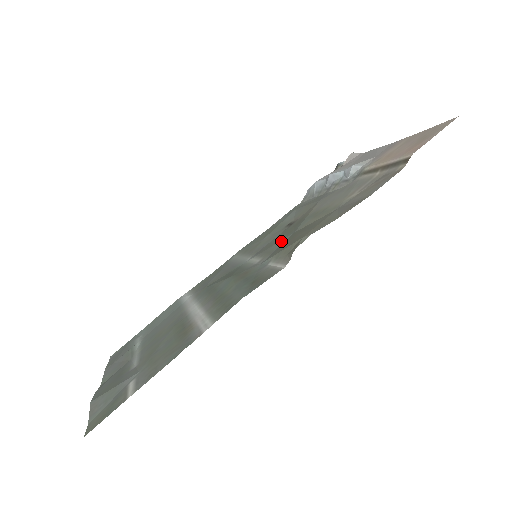
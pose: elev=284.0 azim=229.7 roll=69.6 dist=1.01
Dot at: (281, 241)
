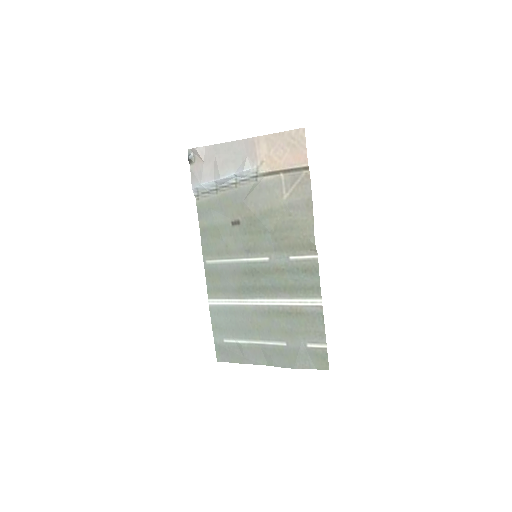
Dot at: (266, 241)
